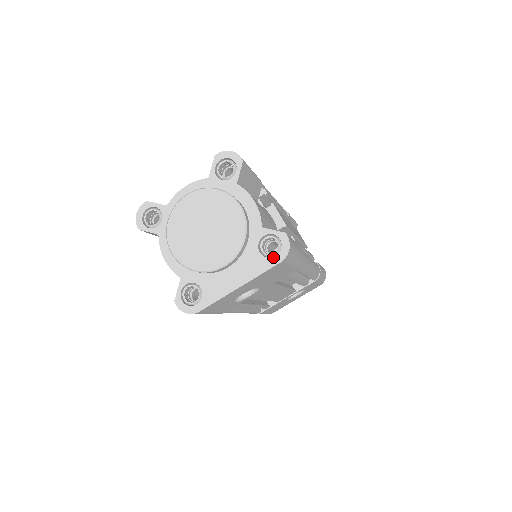
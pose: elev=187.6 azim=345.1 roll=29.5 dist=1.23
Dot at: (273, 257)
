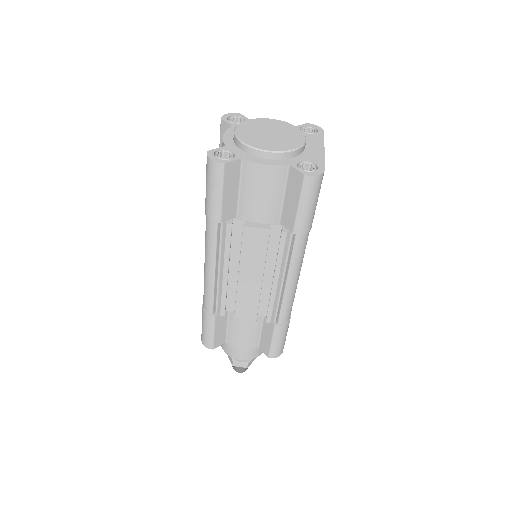
Dot at: (318, 132)
